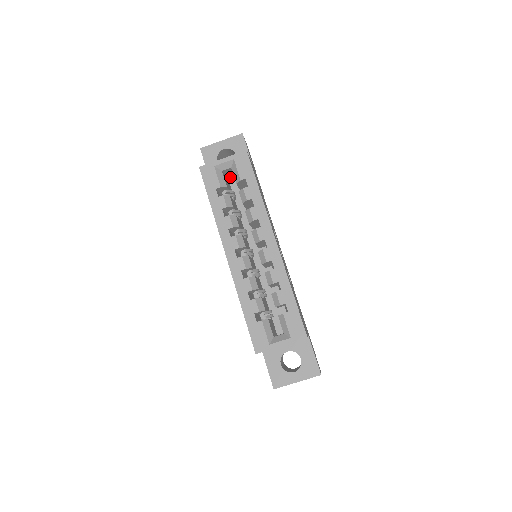
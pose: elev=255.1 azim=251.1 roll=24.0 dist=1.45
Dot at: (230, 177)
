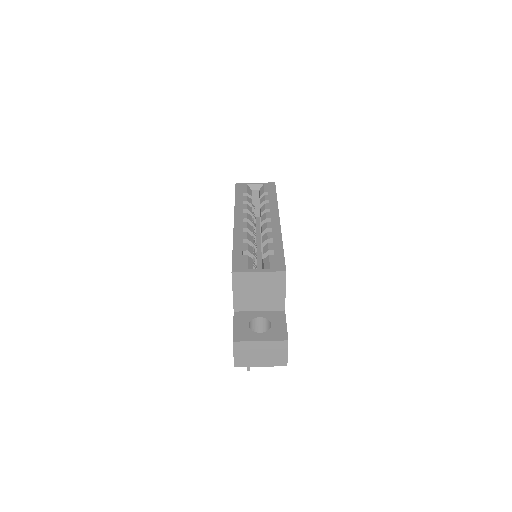
Dot at: (255, 207)
